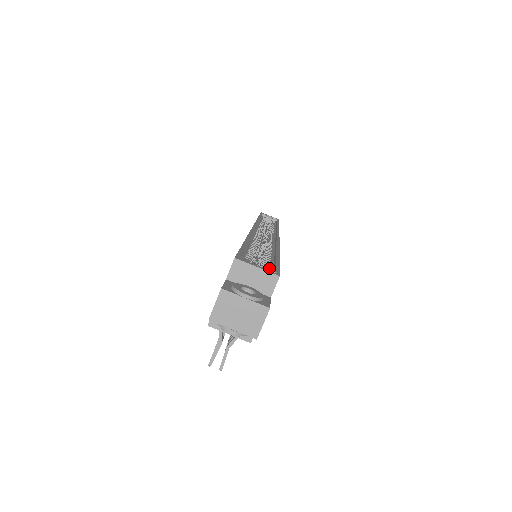
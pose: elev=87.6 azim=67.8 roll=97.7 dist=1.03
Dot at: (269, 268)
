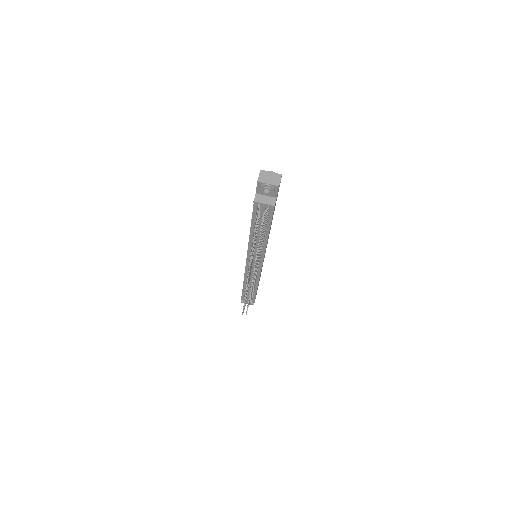
Dot at: occluded
